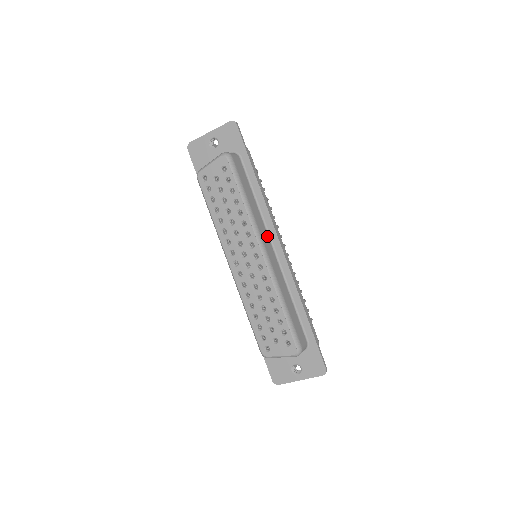
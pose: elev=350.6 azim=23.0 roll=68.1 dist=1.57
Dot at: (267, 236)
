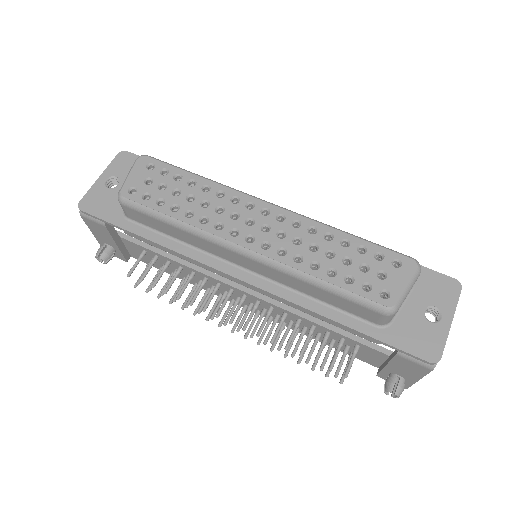
Dot at: occluded
